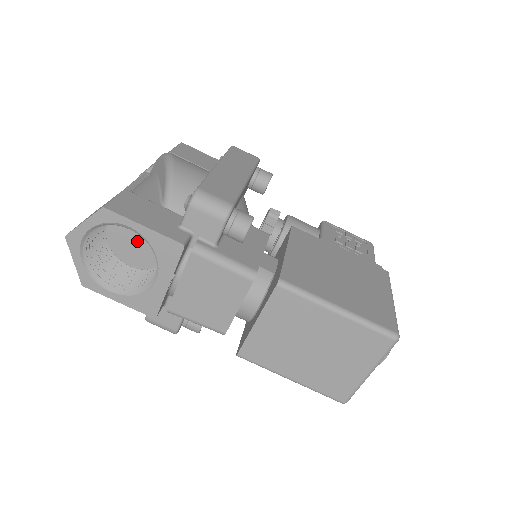
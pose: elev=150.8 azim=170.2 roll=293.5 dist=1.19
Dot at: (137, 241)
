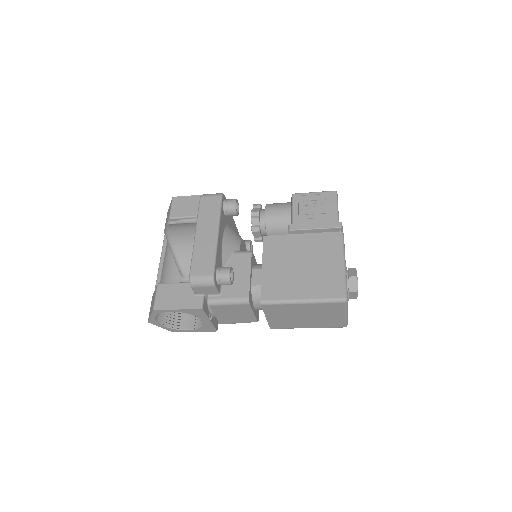
Dot at: occluded
